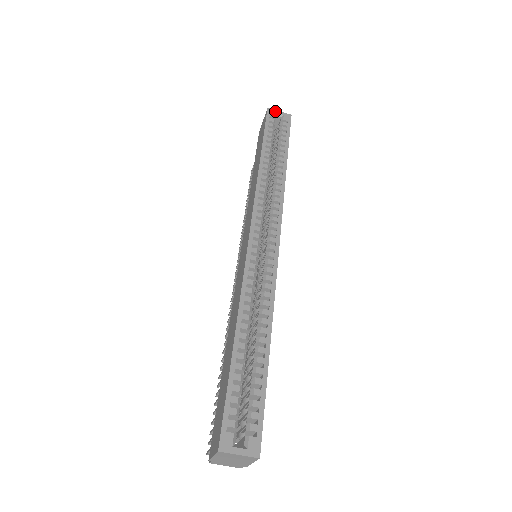
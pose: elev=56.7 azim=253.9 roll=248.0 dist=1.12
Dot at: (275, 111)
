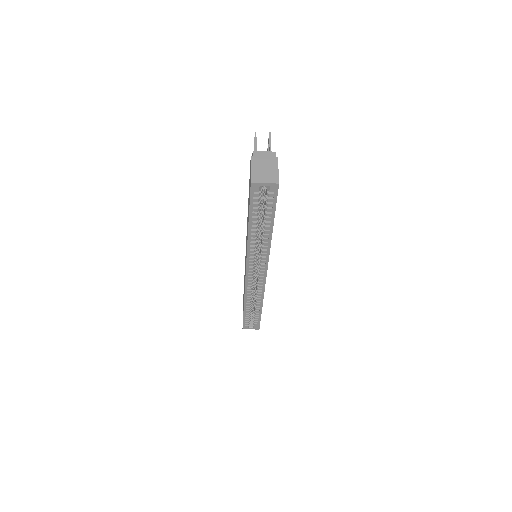
Dot at: (260, 185)
